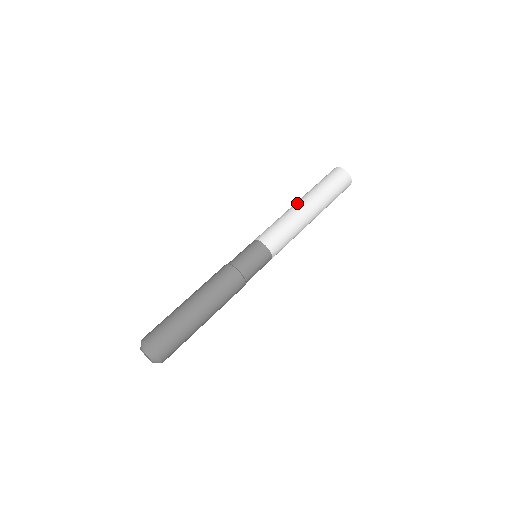
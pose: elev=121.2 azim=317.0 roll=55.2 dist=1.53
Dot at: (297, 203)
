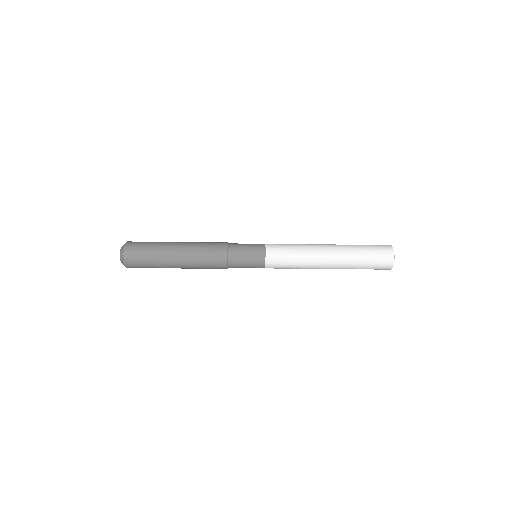
Dot at: (326, 260)
